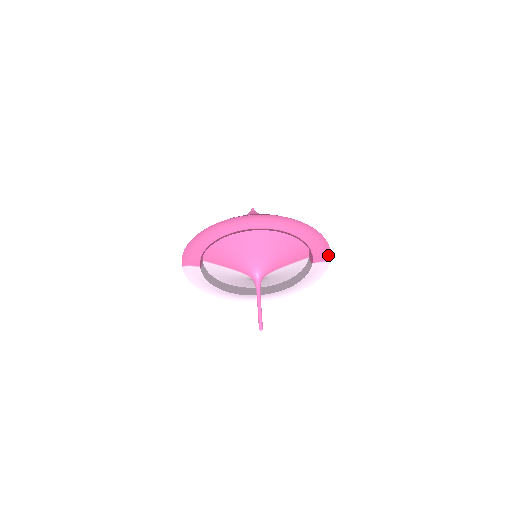
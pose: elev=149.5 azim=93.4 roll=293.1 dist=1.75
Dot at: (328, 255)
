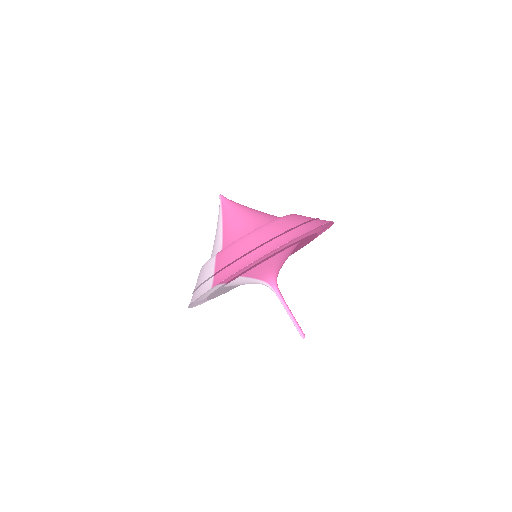
Dot at: occluded
